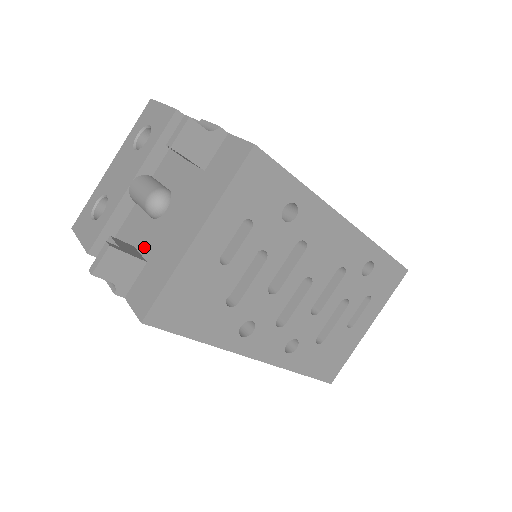
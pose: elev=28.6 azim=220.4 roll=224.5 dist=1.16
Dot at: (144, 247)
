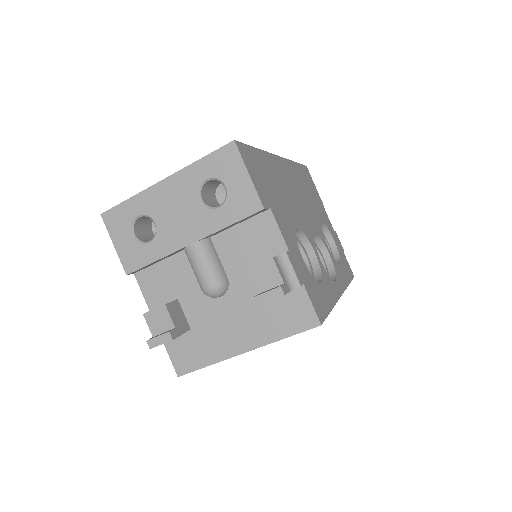
Dot at: (189, 312)
